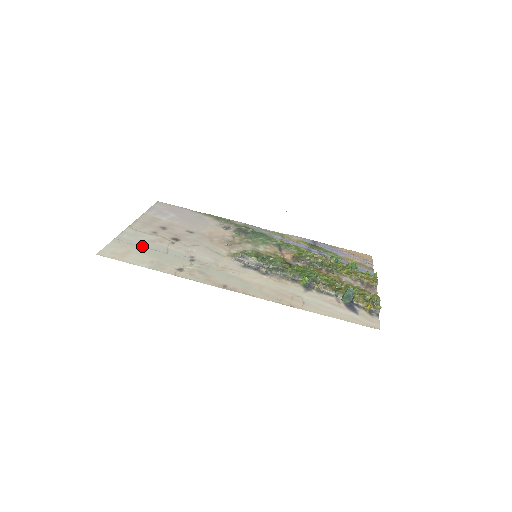
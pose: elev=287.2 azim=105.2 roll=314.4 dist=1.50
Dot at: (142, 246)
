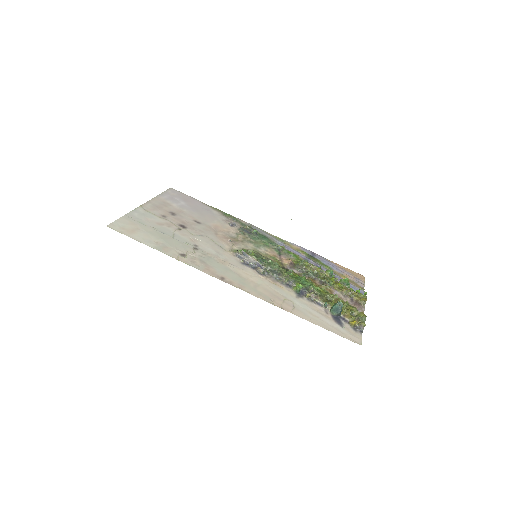
Dot at: (150, 226)
